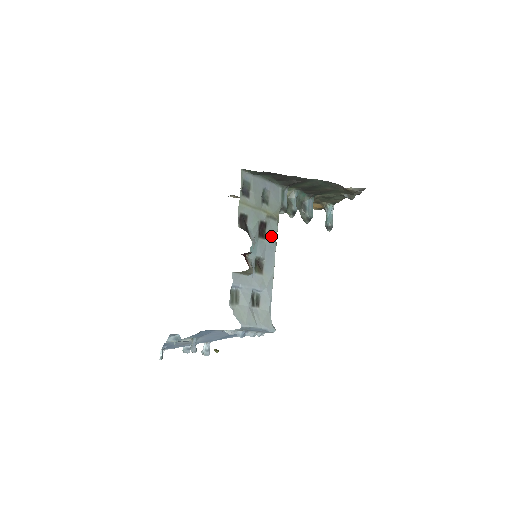
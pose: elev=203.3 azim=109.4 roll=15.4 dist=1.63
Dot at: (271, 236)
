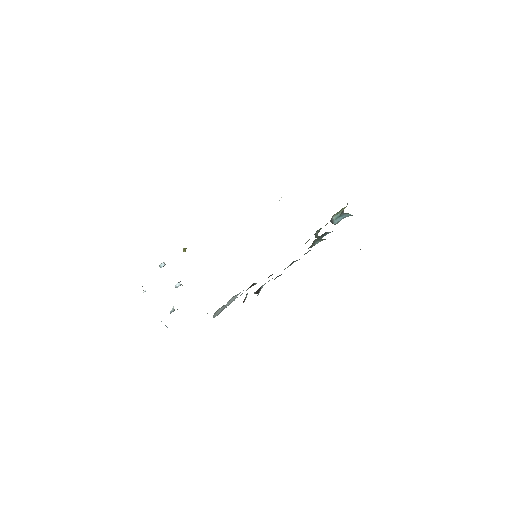
Dot at: occluded
